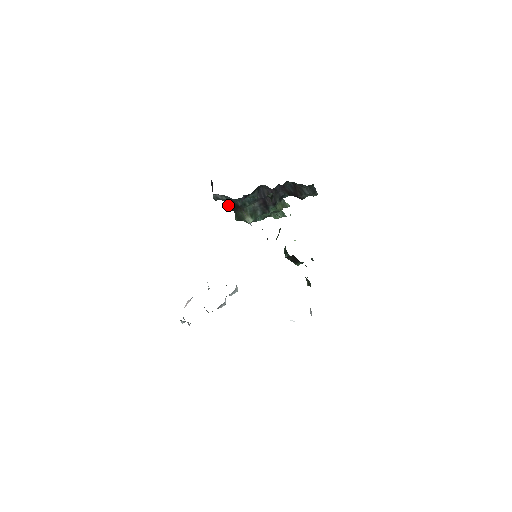
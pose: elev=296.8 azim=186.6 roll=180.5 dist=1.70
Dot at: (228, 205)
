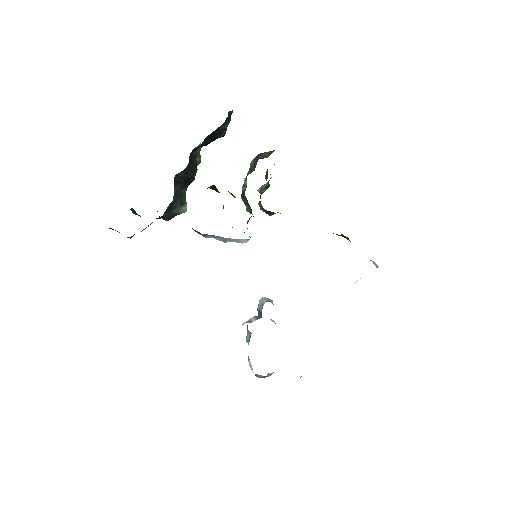
Dot at: occluded
